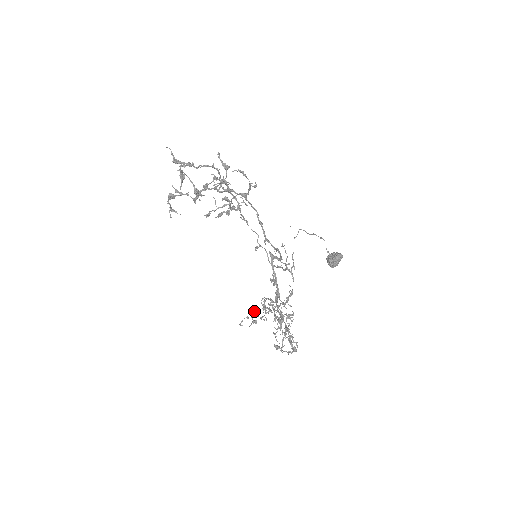
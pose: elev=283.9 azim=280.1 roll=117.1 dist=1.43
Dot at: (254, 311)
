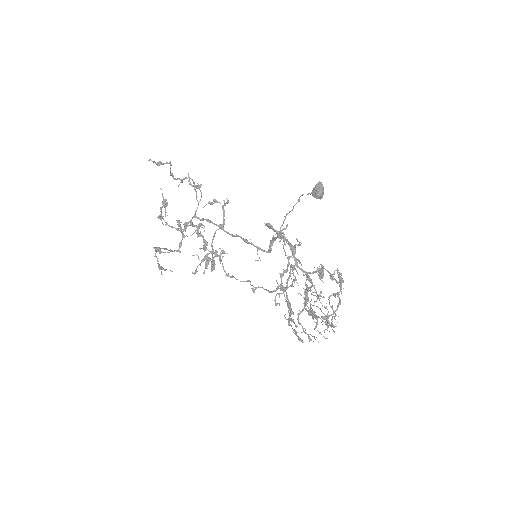
Dot at: (281, 286)
